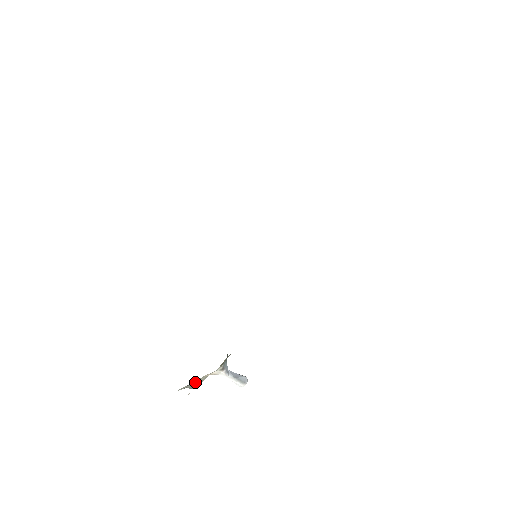
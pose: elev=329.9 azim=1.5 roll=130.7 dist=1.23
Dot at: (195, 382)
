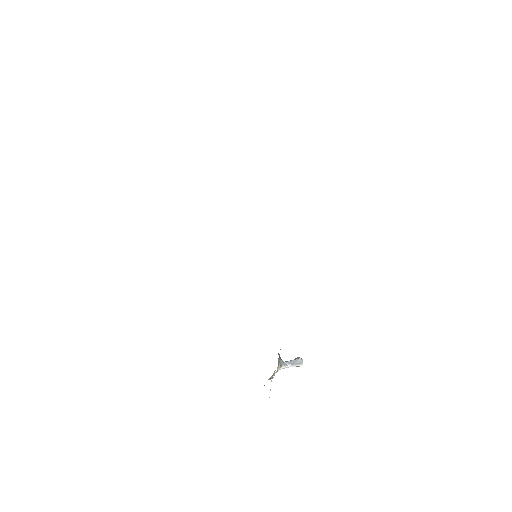
Dot at: occluded
